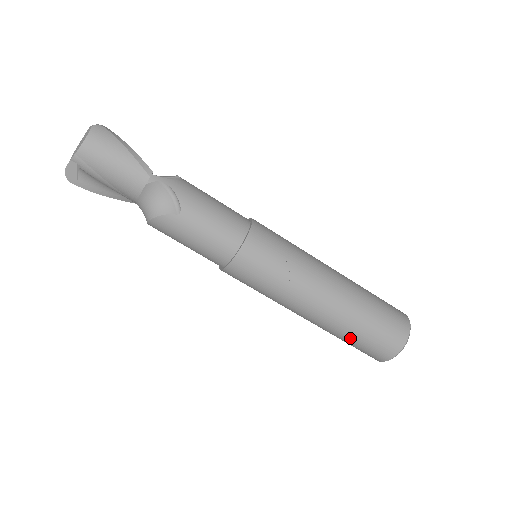
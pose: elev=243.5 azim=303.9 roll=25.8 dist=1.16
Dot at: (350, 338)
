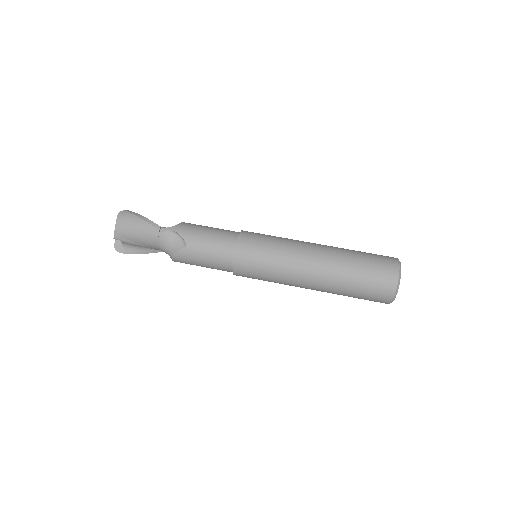
Dot at: (350, 292)
